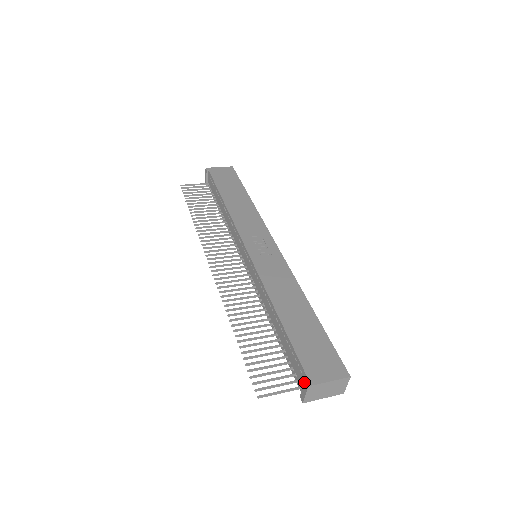
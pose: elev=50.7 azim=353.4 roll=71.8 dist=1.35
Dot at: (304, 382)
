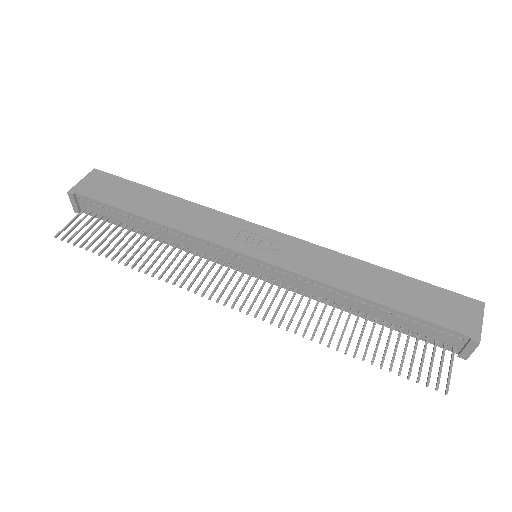
Dot at: (469, 343)
